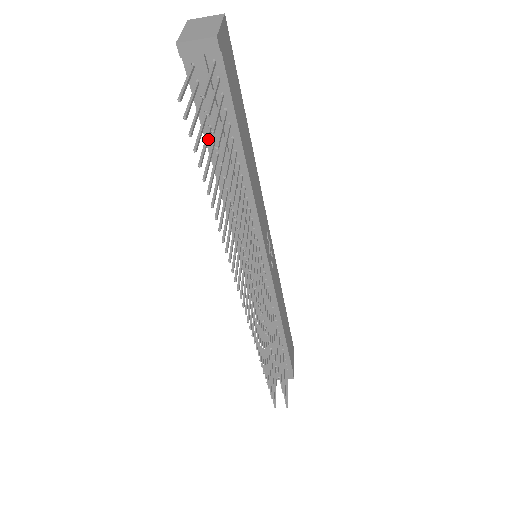
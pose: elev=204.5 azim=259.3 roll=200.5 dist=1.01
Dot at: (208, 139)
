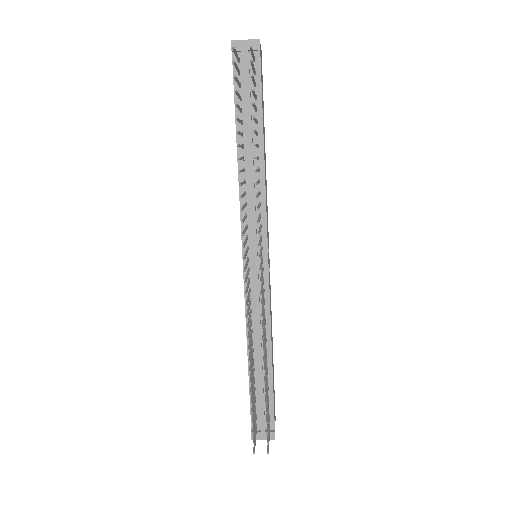
Dot at: (240, 109)
